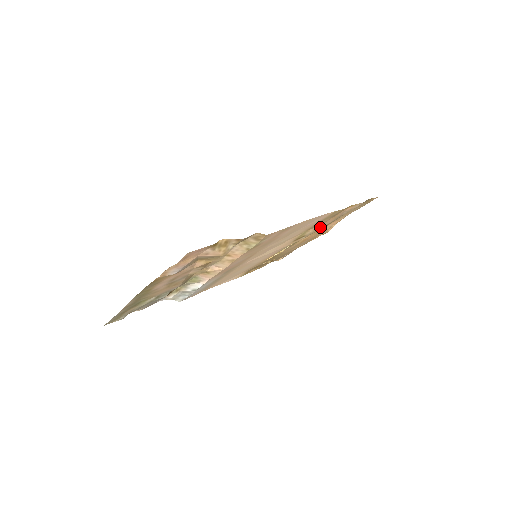
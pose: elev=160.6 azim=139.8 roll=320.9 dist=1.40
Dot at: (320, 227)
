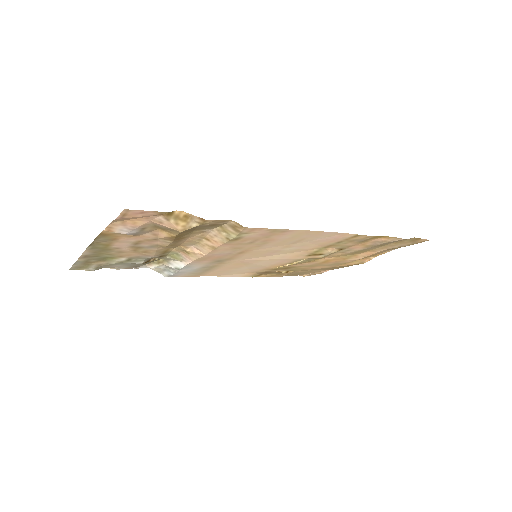
Dot at: (346, 251)
